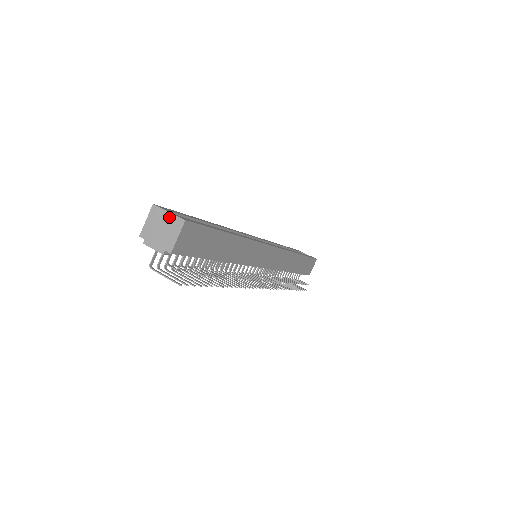
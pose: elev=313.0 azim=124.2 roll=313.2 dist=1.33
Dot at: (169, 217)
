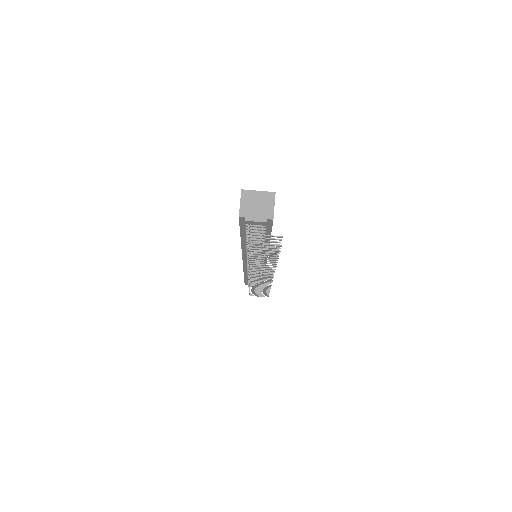
Dot at: (260, 194)
